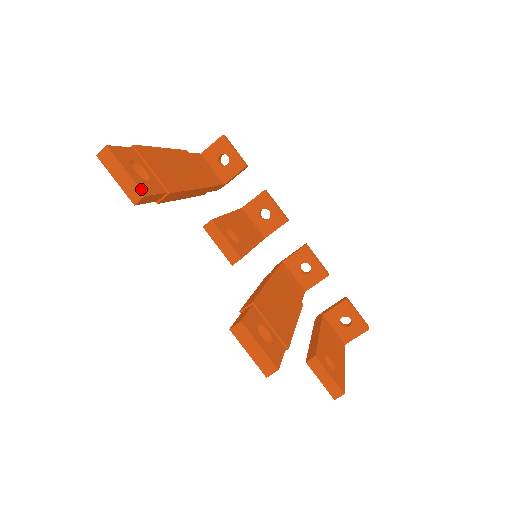
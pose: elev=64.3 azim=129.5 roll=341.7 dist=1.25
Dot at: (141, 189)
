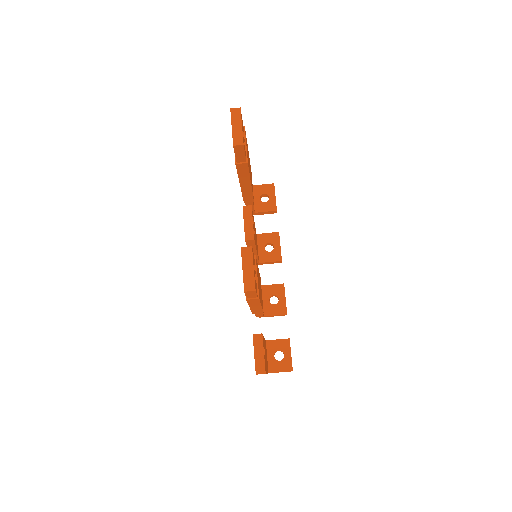
Dot at: (243, 140)
